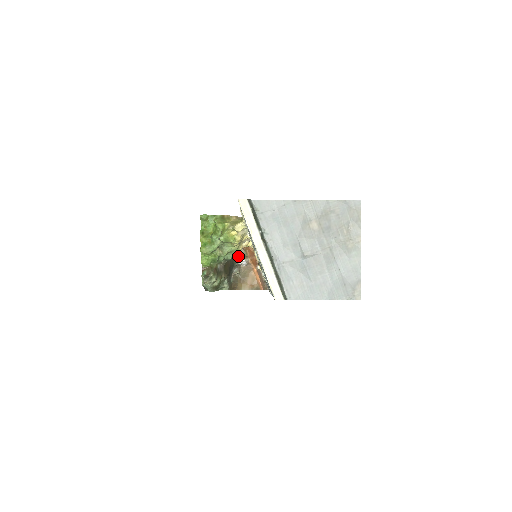
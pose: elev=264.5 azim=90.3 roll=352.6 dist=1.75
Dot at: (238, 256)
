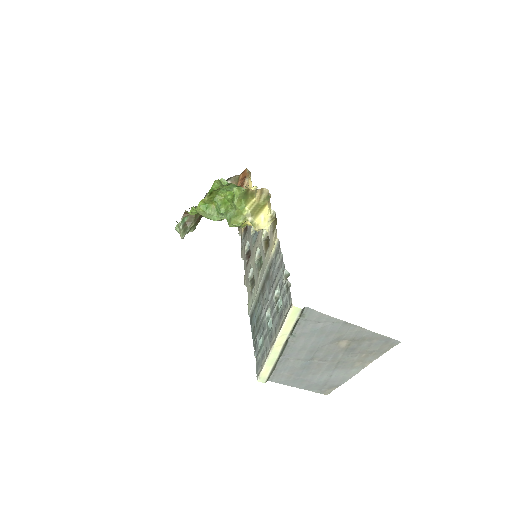
Dot at: (228, 178)
